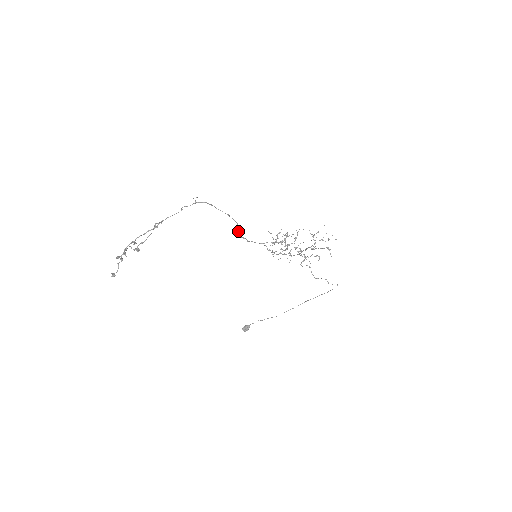
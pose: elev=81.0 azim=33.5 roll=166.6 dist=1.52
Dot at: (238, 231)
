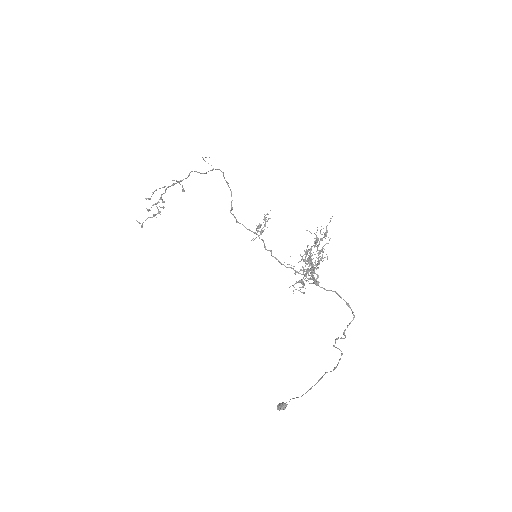
Dot at: (231, 206)
